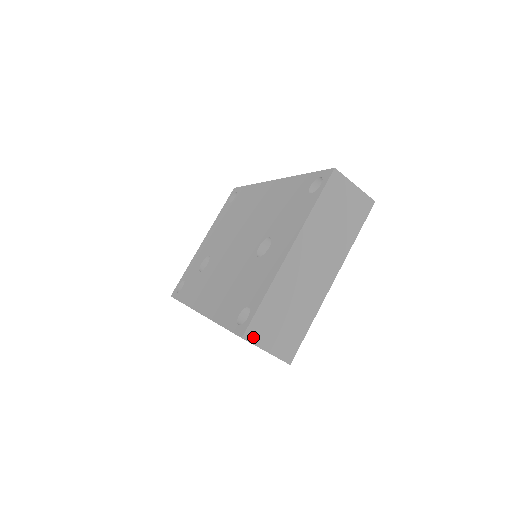
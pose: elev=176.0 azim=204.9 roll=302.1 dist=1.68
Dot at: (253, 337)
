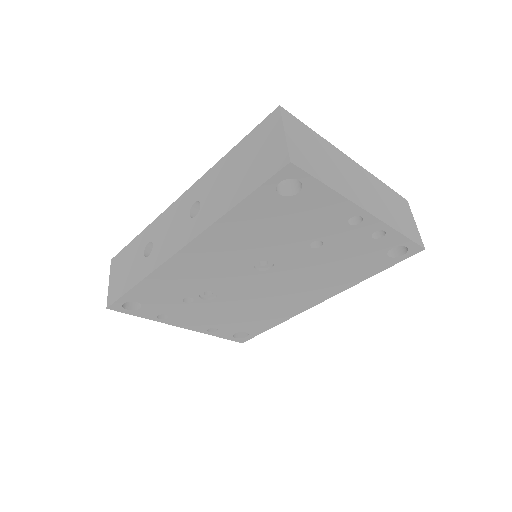
Dot at: (286, 118)
